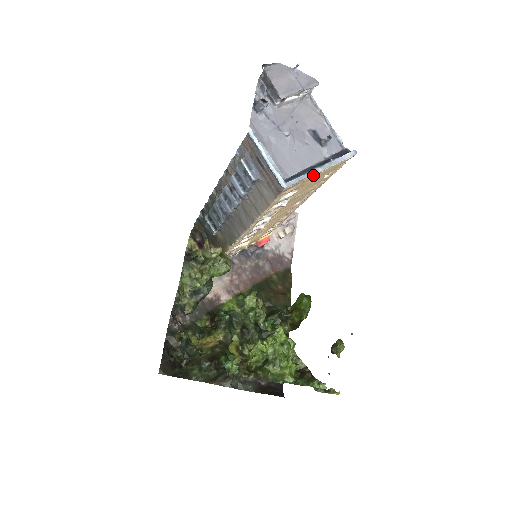
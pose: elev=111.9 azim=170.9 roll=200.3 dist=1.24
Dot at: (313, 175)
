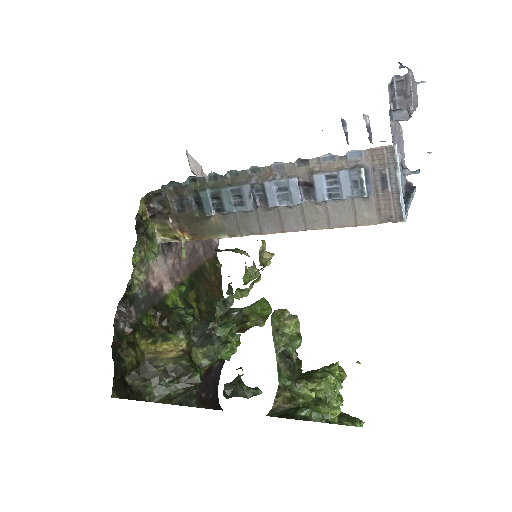
Dot at: occluded
